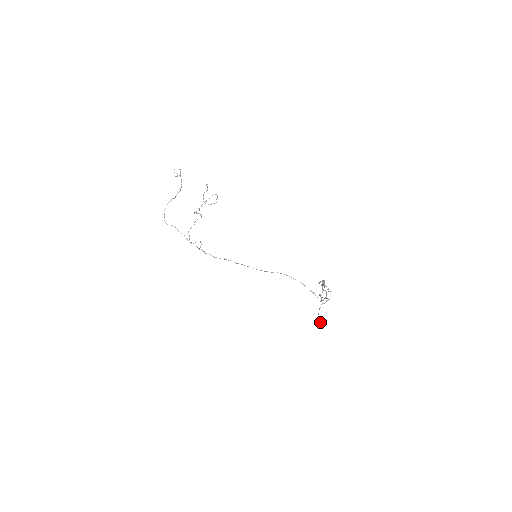
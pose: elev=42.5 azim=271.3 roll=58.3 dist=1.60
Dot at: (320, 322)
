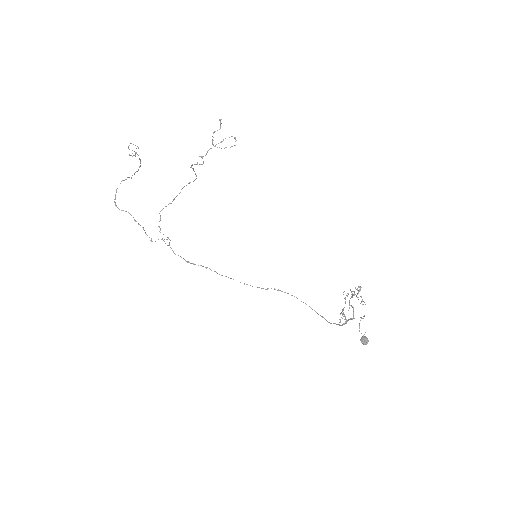
Dot at: (364, 343)
